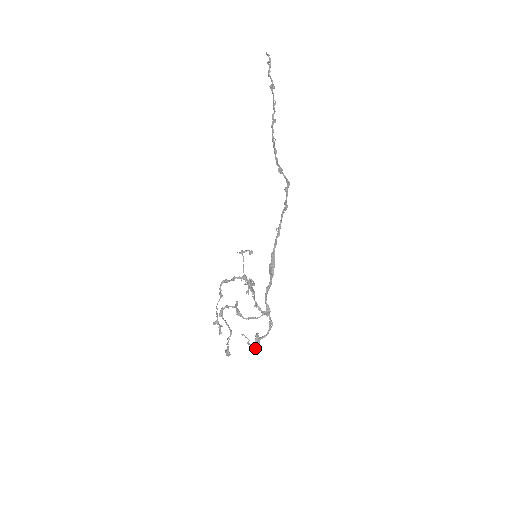
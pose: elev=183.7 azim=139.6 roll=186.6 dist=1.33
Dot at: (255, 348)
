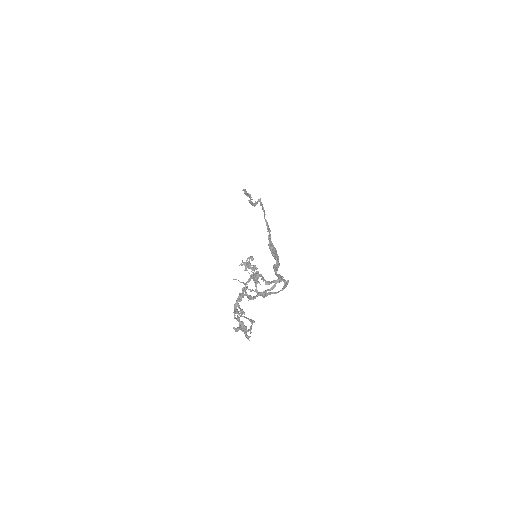
Dot at: (264, 295)
